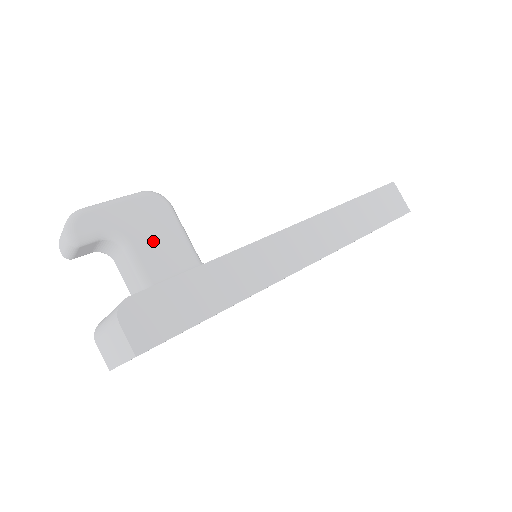
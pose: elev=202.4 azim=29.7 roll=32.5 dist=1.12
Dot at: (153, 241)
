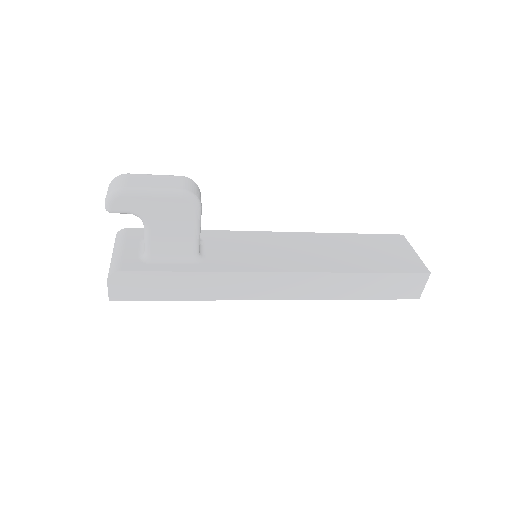
Dot at: (167, 231)
